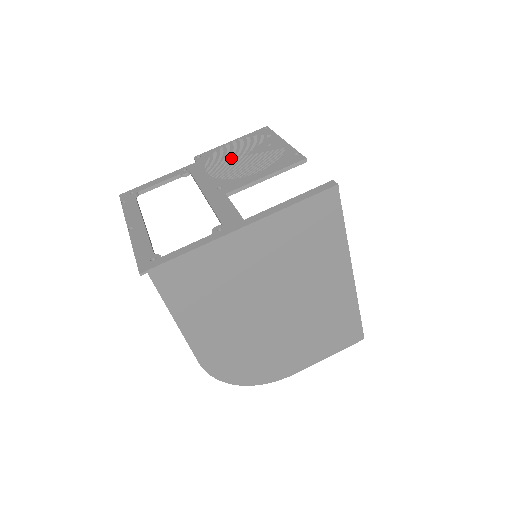
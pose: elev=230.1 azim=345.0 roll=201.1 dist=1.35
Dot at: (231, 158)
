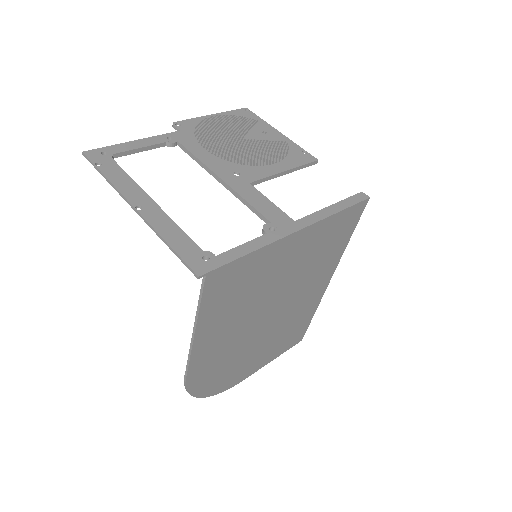
Dot at: (227, 137)
